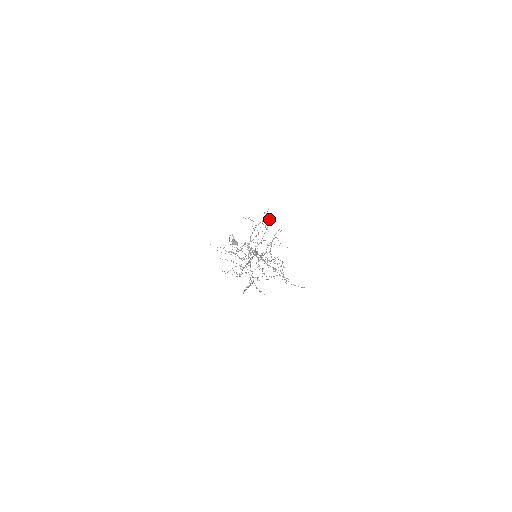
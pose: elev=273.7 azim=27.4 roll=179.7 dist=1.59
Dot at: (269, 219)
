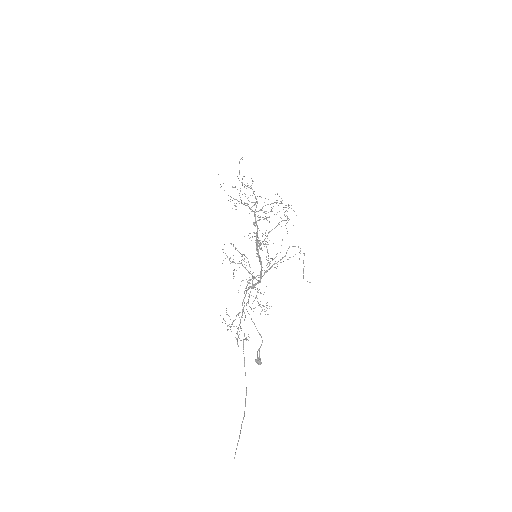
Dot at: occluded
